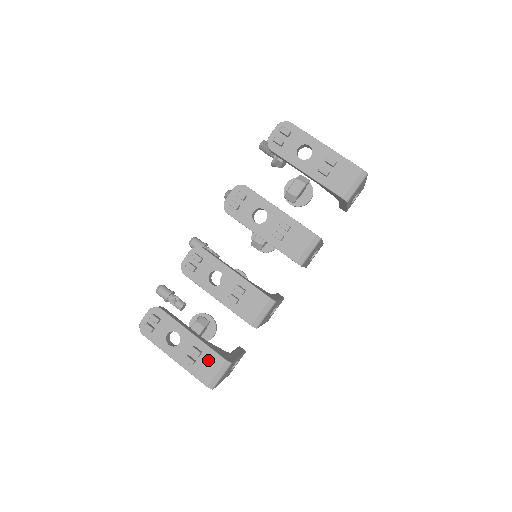
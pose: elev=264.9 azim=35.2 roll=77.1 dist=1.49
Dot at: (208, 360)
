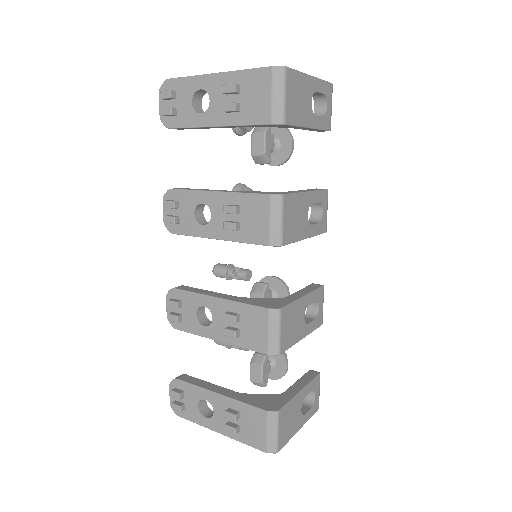
Dot at: (250, 419)
